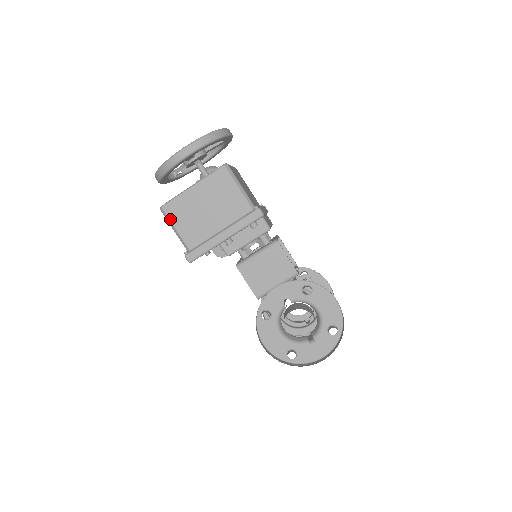
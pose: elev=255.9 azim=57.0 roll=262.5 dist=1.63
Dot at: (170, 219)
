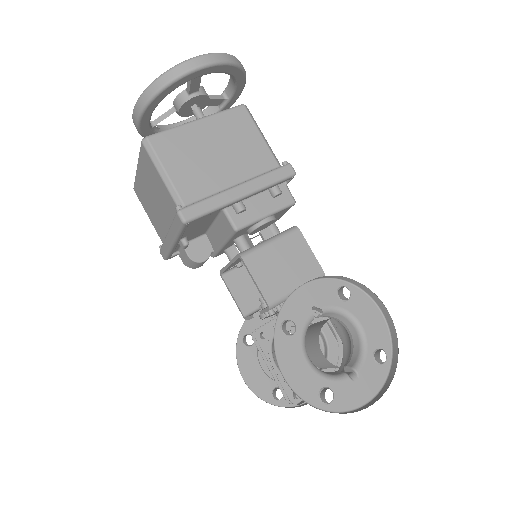
Dot at: (158, 156)
